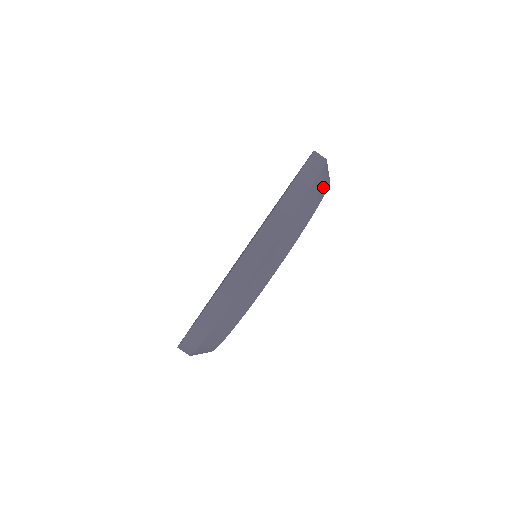
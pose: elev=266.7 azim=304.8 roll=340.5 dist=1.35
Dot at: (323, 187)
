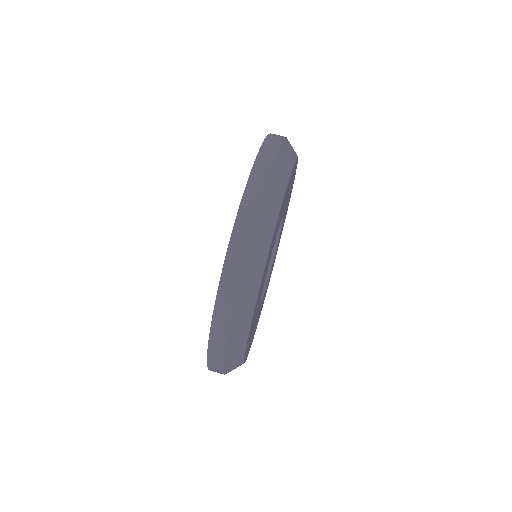
Dot at: (272, 214)
